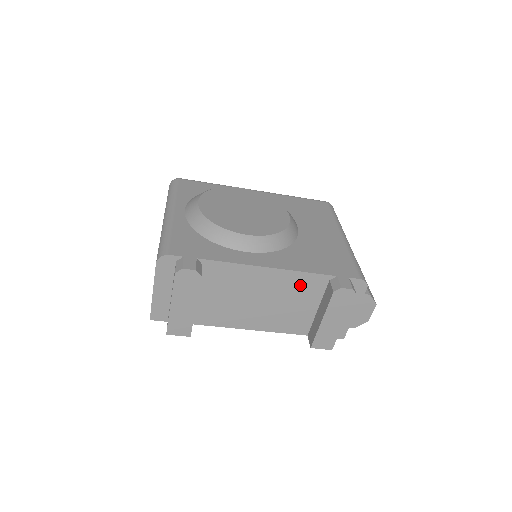
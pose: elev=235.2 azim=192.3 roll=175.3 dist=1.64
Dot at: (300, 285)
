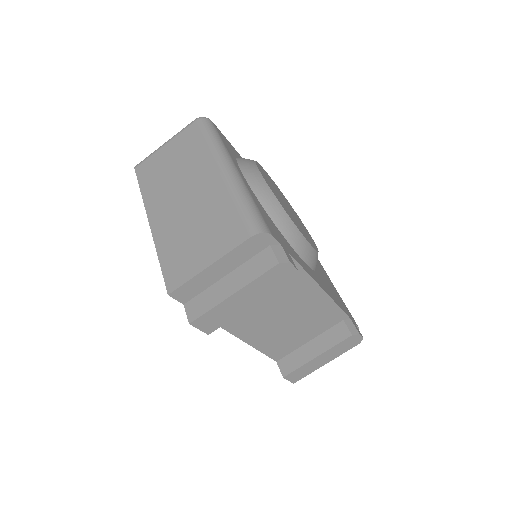
Dot at: (323, 315)
